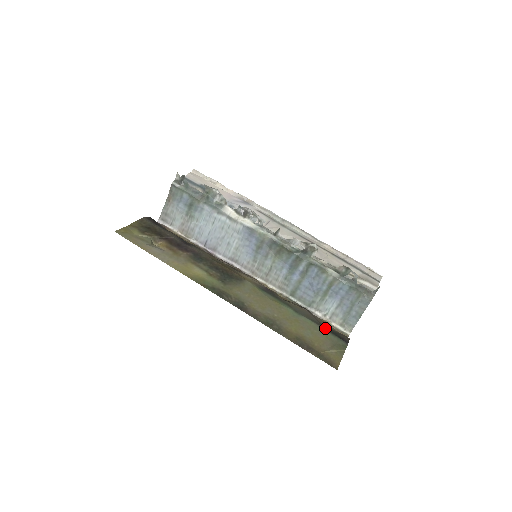
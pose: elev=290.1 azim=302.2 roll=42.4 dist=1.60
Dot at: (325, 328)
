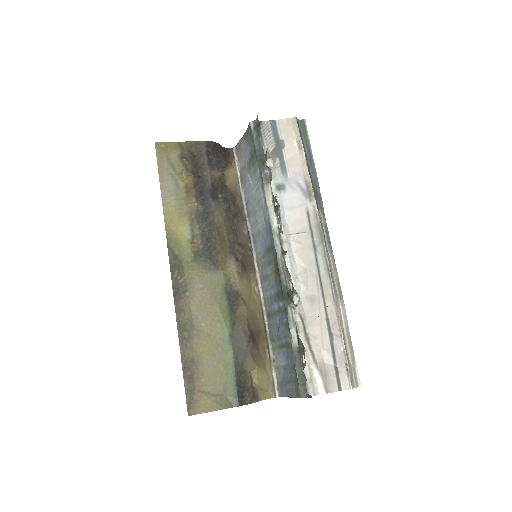
Dot at: (238, 374)
